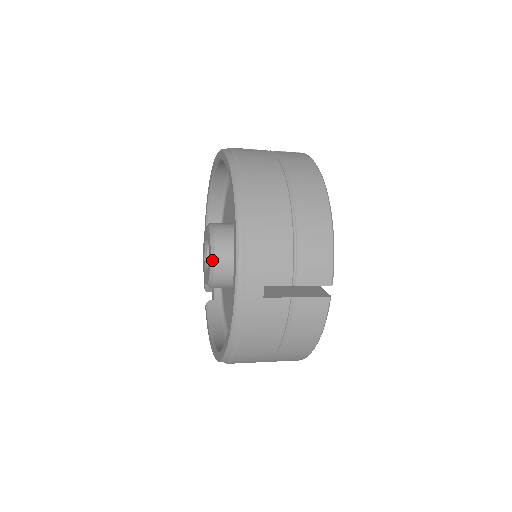
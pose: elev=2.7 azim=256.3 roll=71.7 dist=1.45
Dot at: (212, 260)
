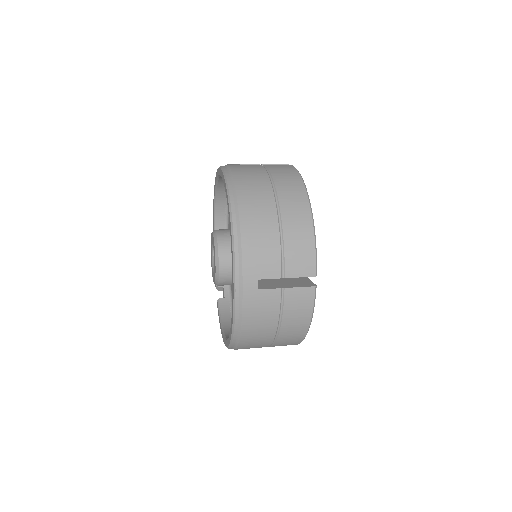
Dot at: (217, 261)
